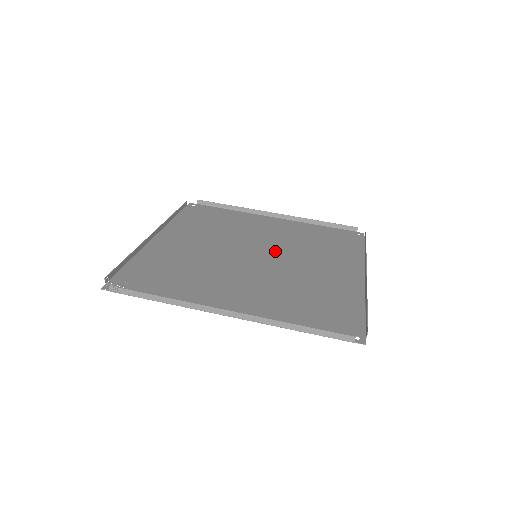
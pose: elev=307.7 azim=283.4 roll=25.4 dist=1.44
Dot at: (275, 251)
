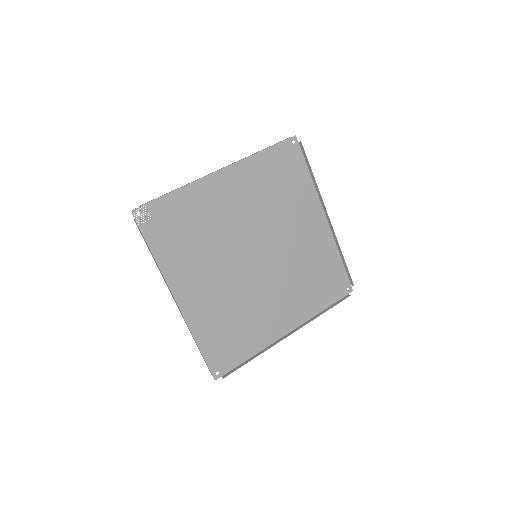
Dot at: (273, 261)
